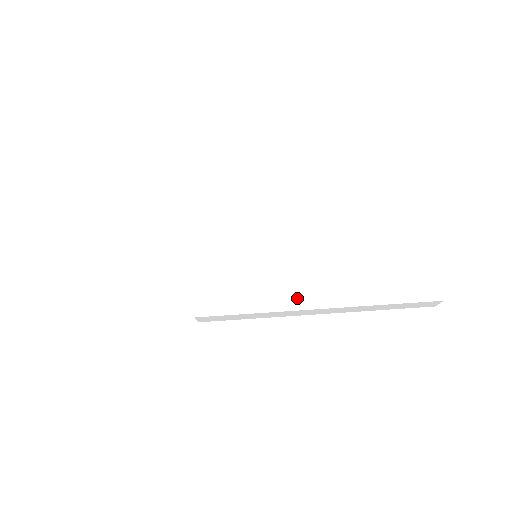
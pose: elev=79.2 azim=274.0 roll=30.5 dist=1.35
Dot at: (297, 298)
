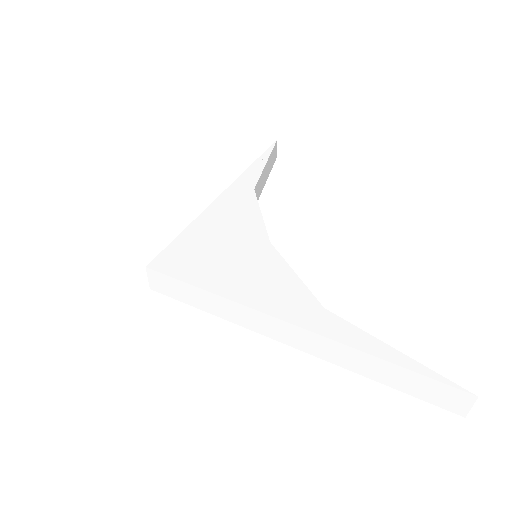
Dot at: (271, 301)
